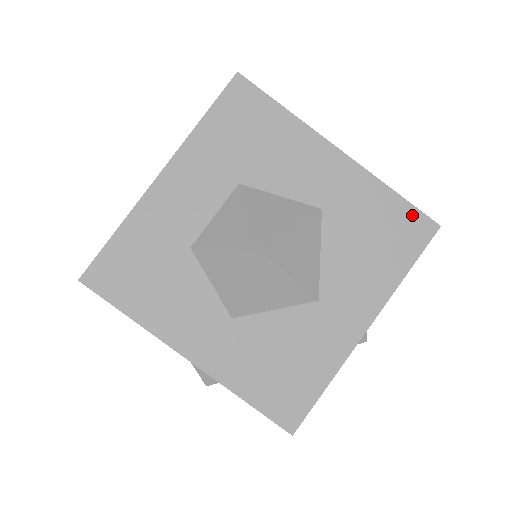
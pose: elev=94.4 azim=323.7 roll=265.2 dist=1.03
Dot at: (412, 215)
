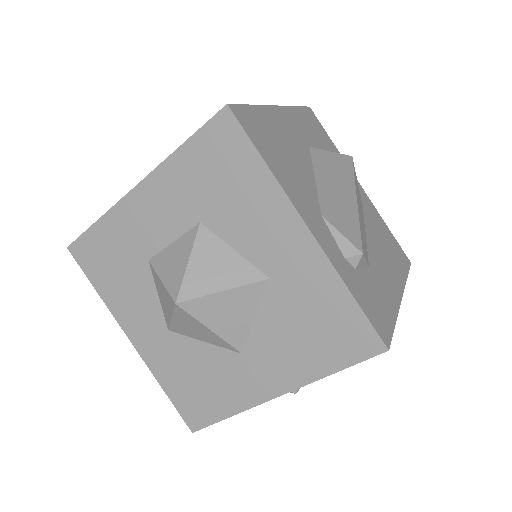
Dot at: (361, 326)
